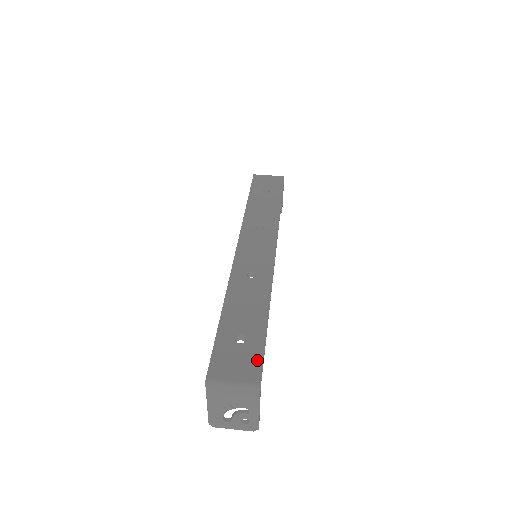
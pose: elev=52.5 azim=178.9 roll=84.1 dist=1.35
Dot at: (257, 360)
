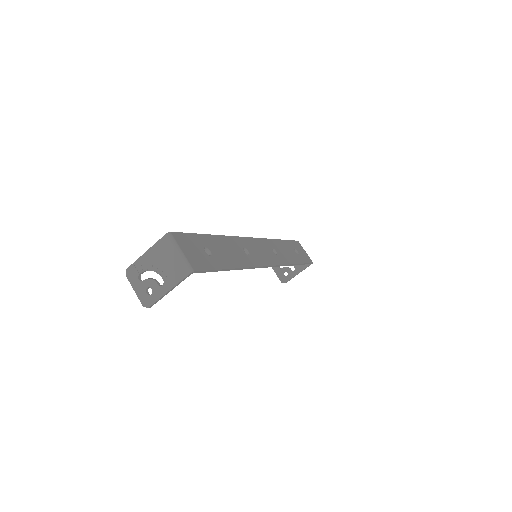
Dot at: (205, 265)
